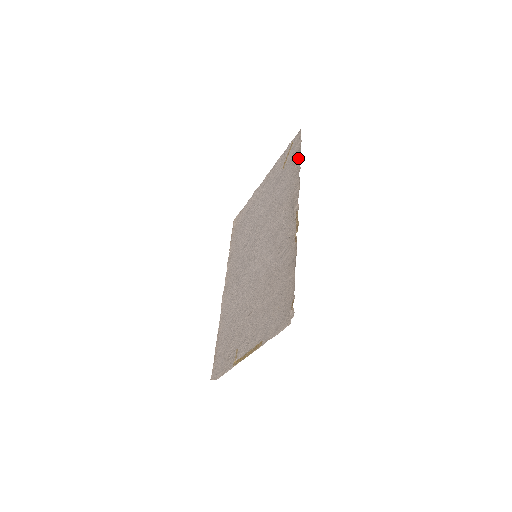
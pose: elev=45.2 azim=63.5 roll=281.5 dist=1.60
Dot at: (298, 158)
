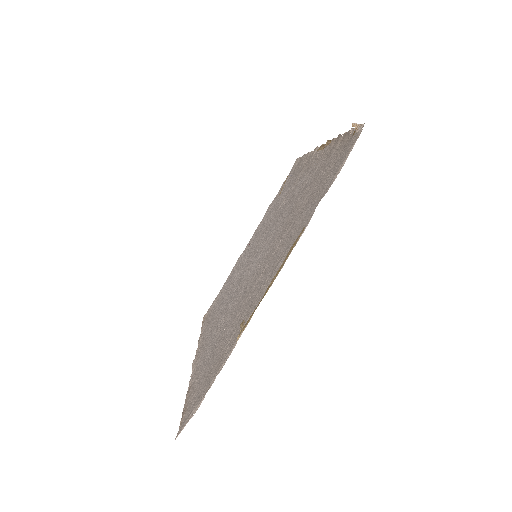
Dot at: (301, 159)
